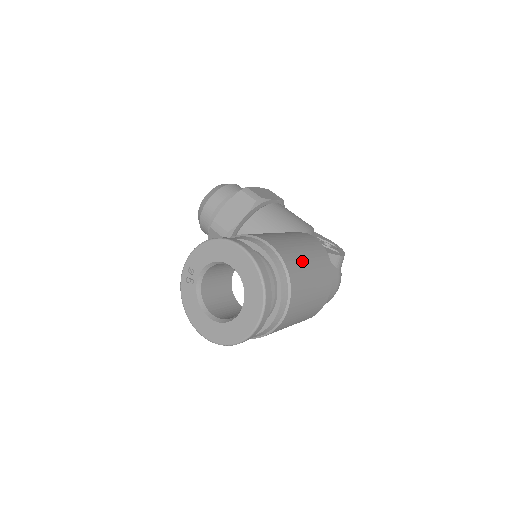
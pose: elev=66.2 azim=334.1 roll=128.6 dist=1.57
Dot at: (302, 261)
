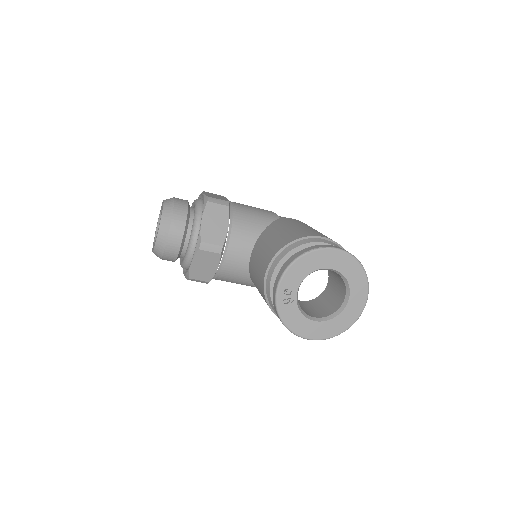
Dot at: occluded
